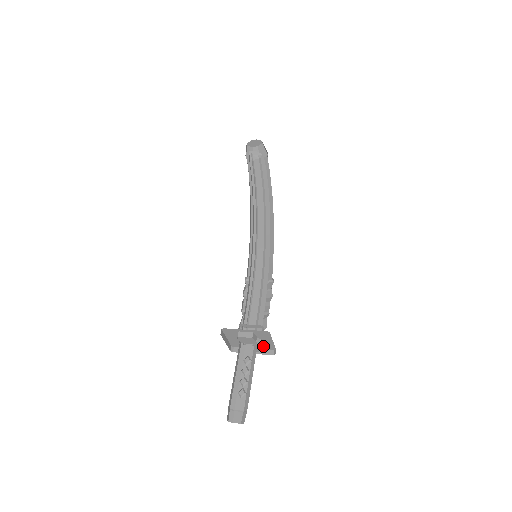
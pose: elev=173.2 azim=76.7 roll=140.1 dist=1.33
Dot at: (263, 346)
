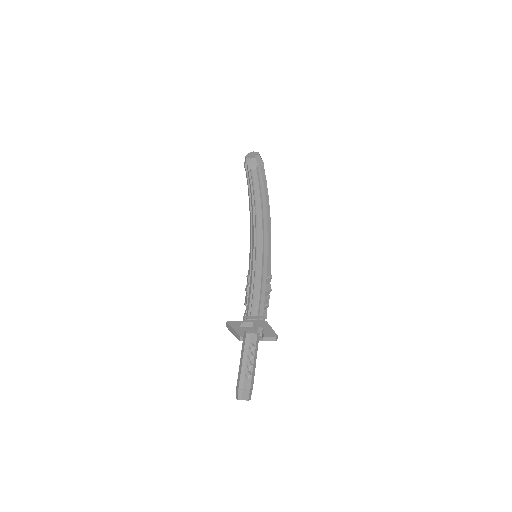
Dot at: (266, 334)
